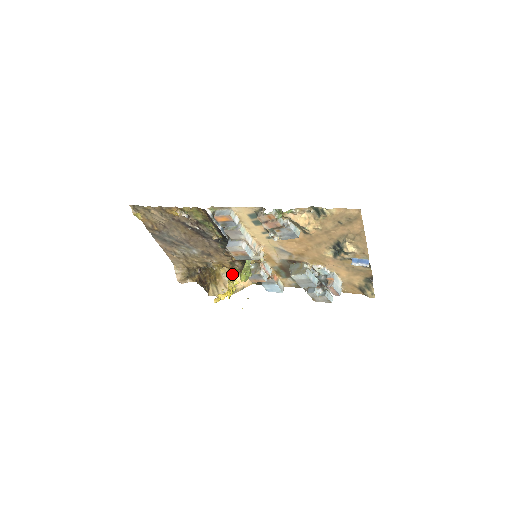
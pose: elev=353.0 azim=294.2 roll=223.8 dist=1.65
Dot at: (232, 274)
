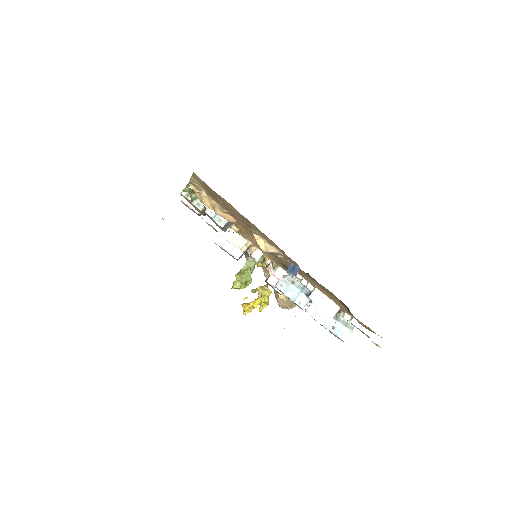
Dot at: occluded
